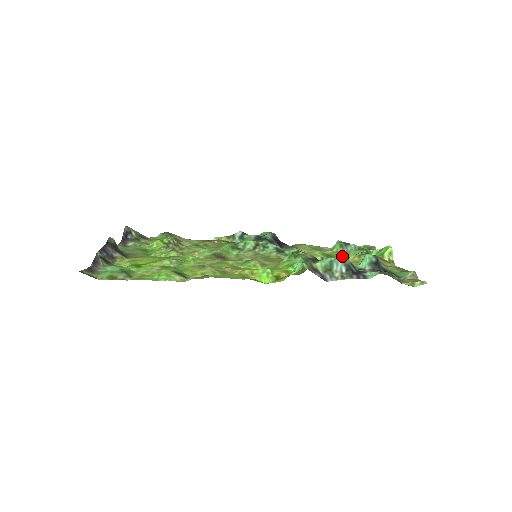
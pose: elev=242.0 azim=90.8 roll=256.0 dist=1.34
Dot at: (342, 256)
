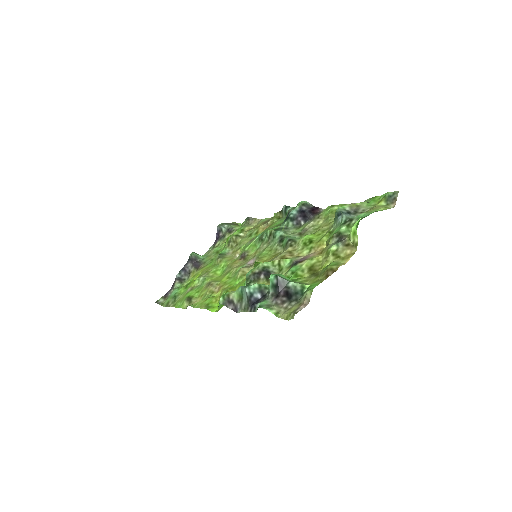
Dot at: (326, 237)
